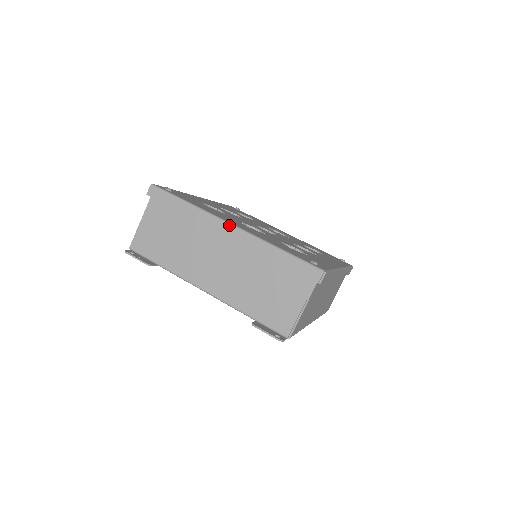
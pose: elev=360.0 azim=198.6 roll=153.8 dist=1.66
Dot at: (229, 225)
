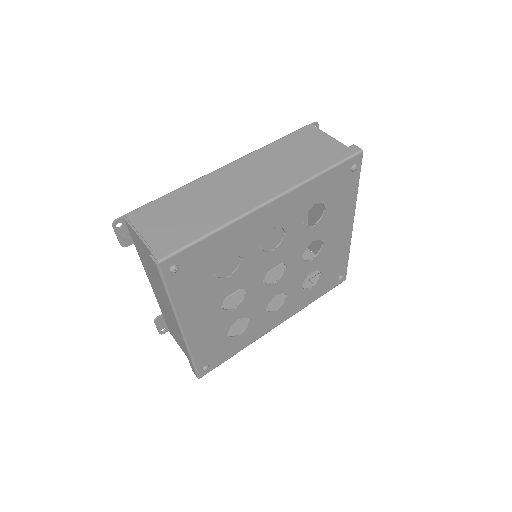
Dot at: (179, 329)
